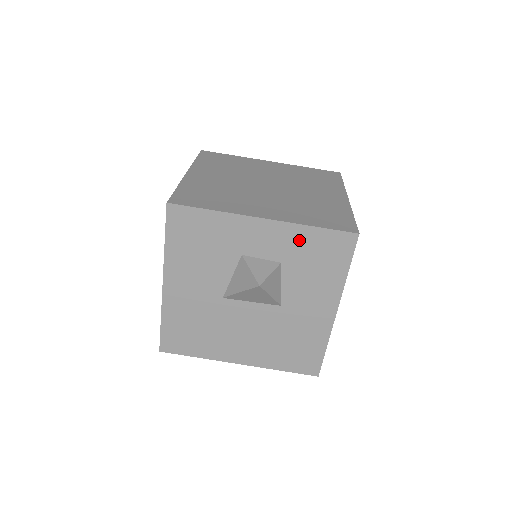
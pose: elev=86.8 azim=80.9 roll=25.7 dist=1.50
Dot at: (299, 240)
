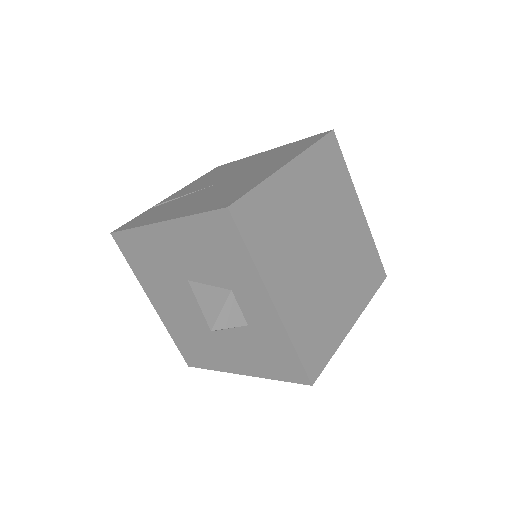
Dot at: (276, 337)
